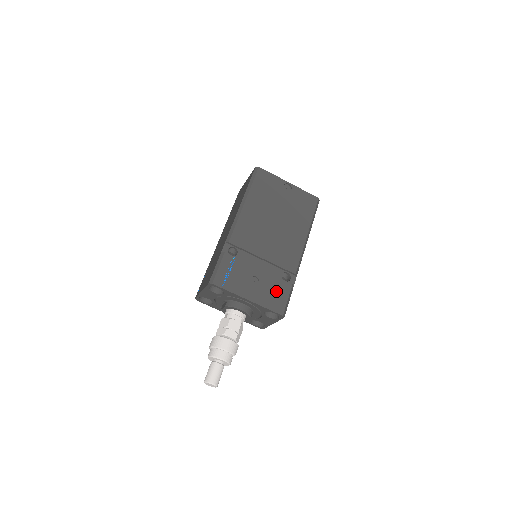
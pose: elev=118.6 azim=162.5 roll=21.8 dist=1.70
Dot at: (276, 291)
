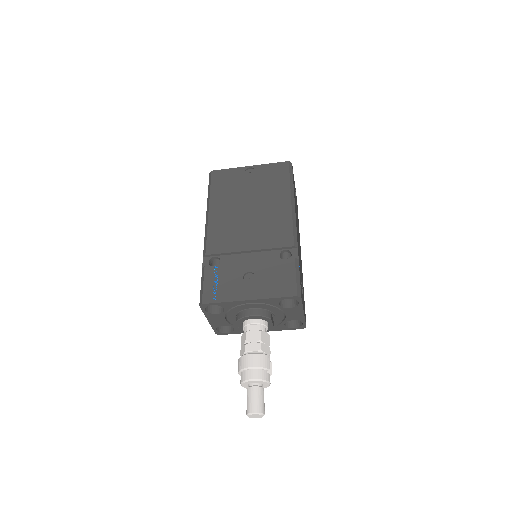
Dot at: (278, 275)
